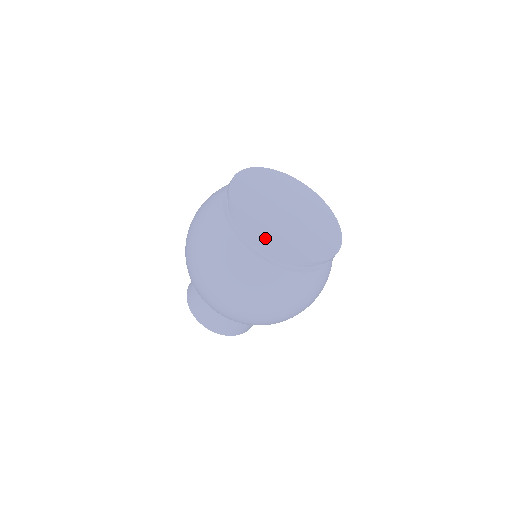
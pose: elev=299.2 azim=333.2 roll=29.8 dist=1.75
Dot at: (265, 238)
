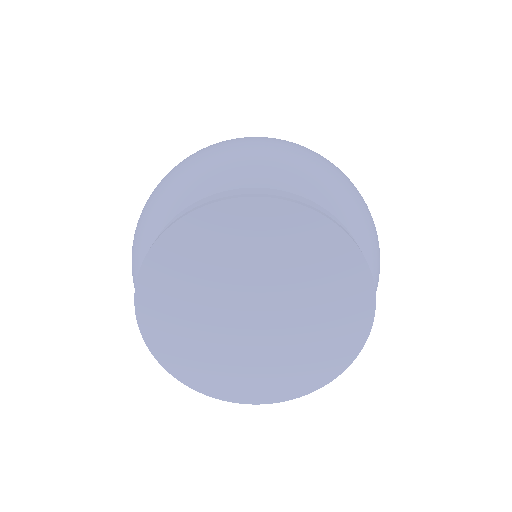
Dot at: (154, 334)
